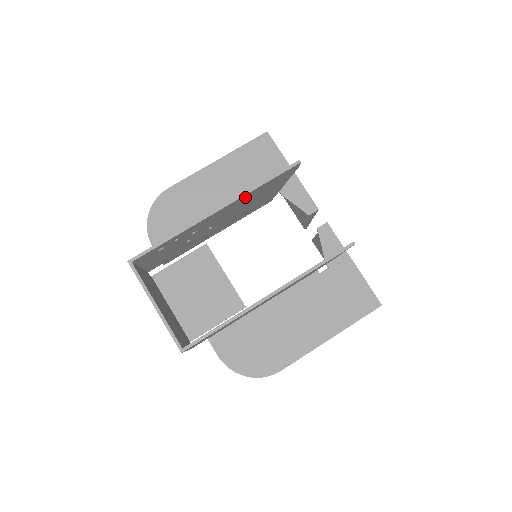
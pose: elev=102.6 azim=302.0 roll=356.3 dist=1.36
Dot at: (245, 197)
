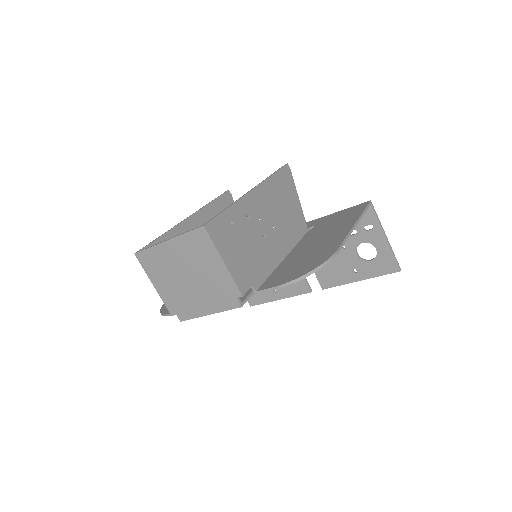
Dot at: (206, 213)
